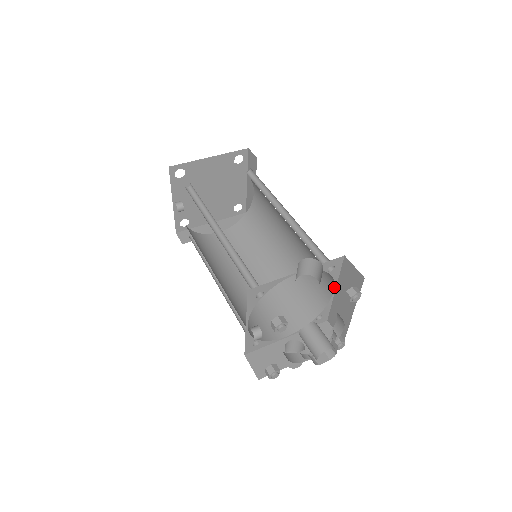
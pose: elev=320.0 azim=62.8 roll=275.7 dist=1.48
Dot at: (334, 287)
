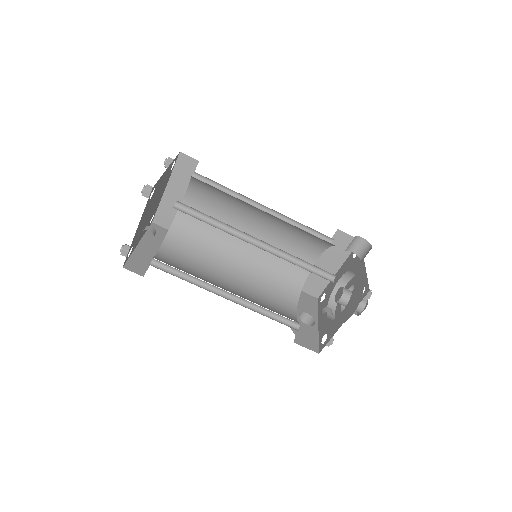
Dot at: (319, 258)
